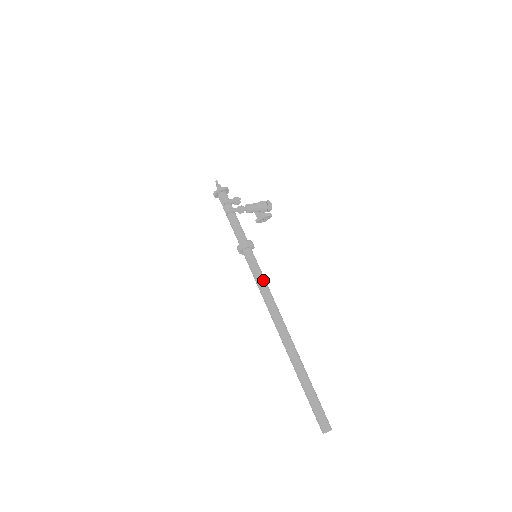
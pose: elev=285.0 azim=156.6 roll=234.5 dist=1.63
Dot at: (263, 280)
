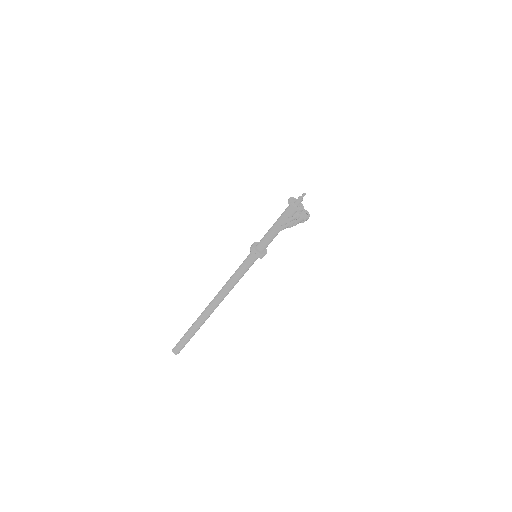
Dot at: occluded
